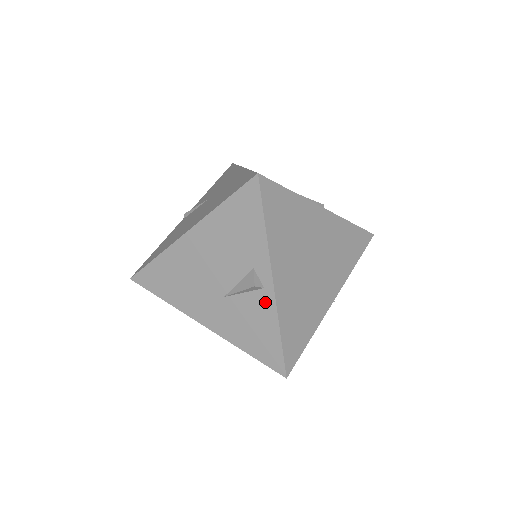
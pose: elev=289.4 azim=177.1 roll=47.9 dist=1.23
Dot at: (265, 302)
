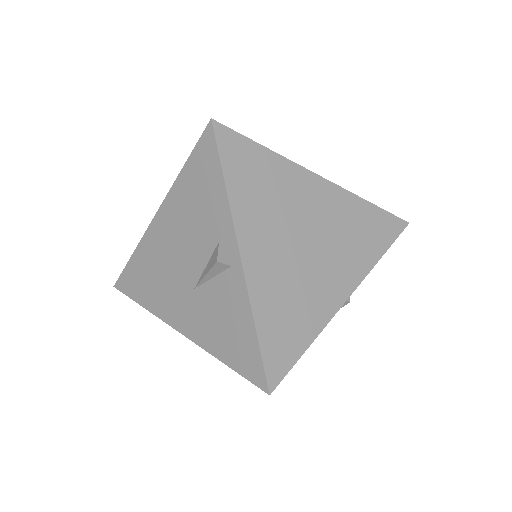
Dot at: (235, 285)
